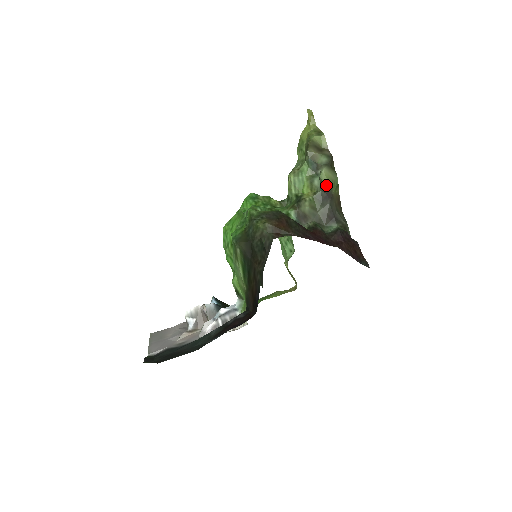
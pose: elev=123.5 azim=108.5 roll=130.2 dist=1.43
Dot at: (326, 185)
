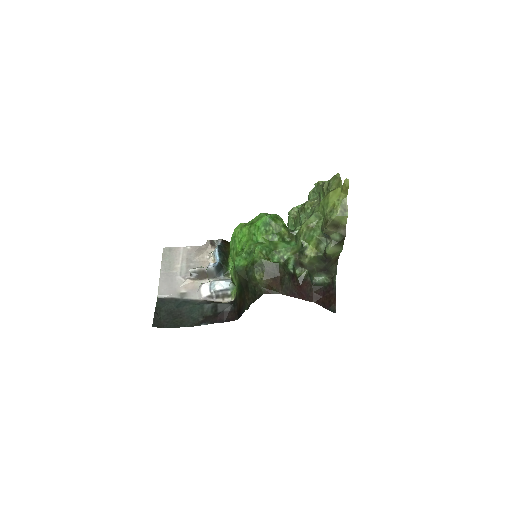
Dot at: (328, 256)
